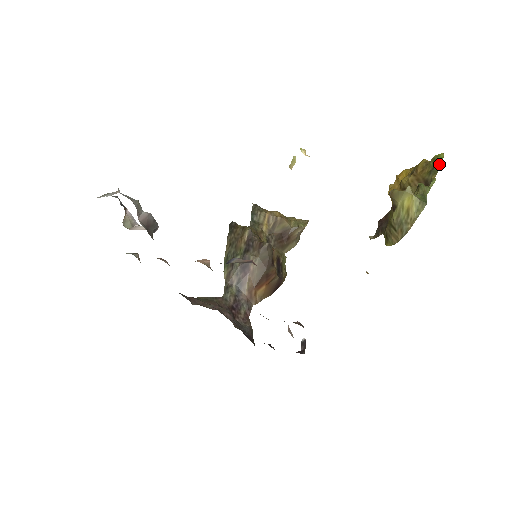
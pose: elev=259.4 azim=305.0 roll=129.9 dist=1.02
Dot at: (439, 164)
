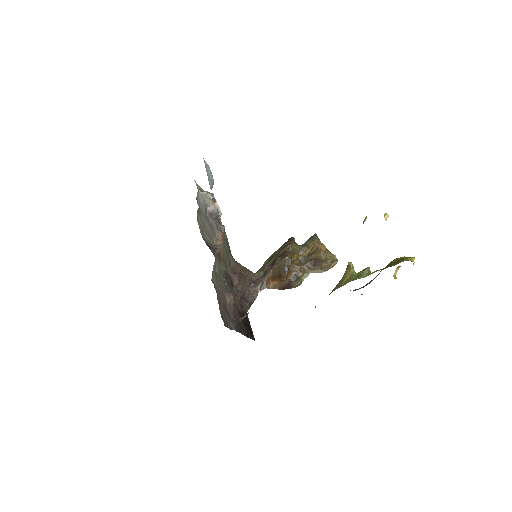
Dot at: (398, 263)
